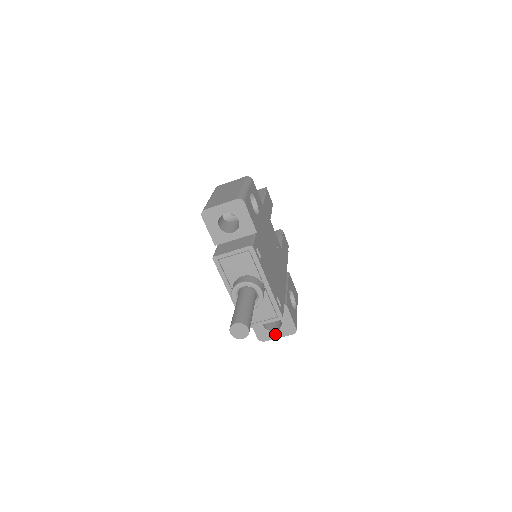
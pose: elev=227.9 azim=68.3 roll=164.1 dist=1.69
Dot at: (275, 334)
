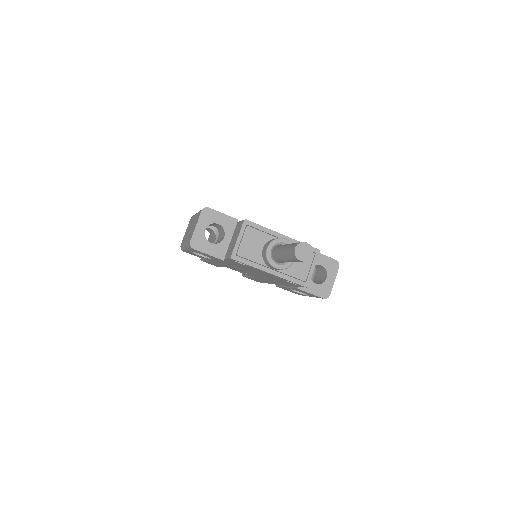
Dot at: (329, 281)
